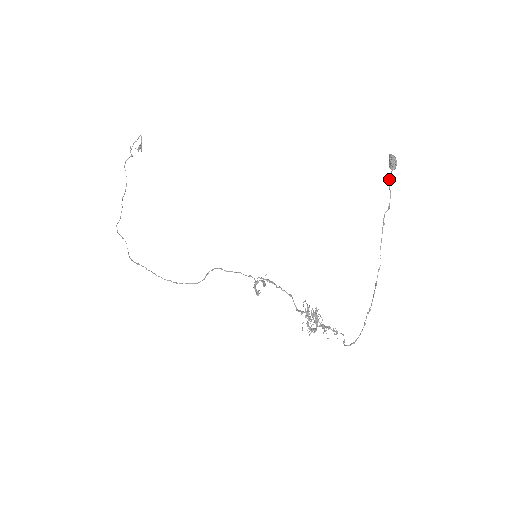
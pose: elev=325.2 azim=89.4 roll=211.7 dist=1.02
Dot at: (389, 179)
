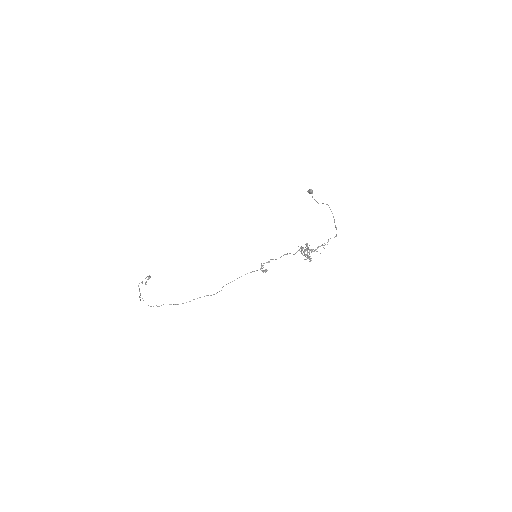
Dot at: occluded
